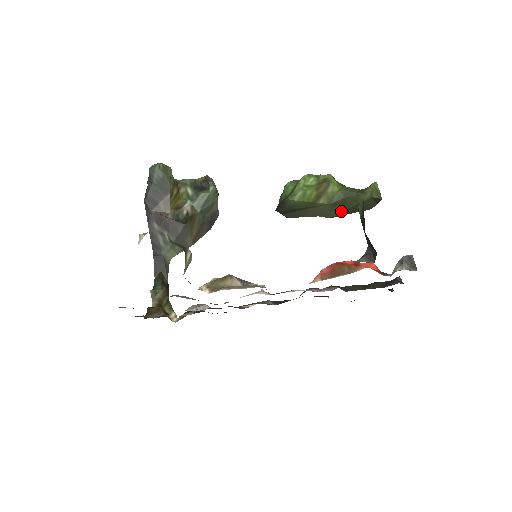
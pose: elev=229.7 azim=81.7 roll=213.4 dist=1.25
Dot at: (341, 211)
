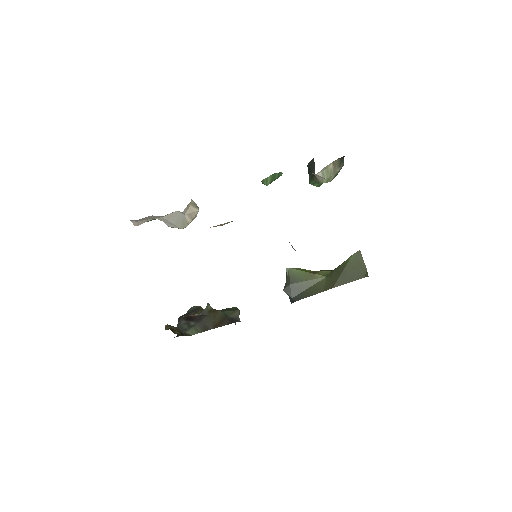
Dot at: (338, 277)
